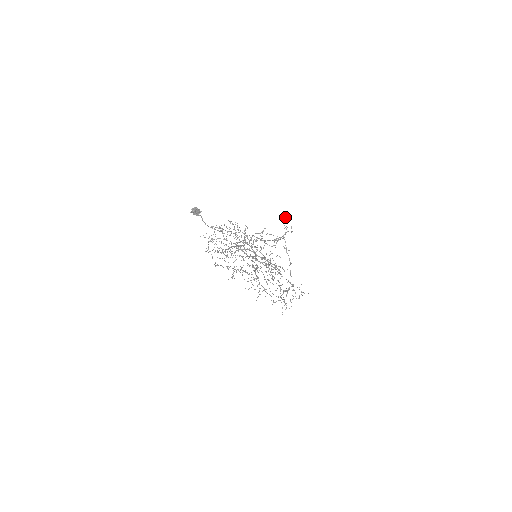
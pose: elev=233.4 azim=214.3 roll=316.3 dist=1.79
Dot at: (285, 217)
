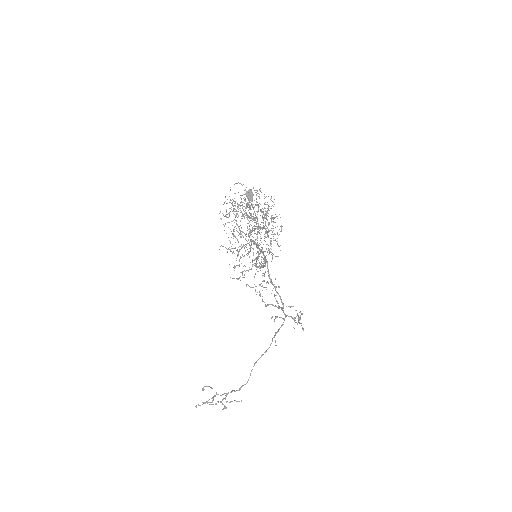
Dot at: (301, 323)
